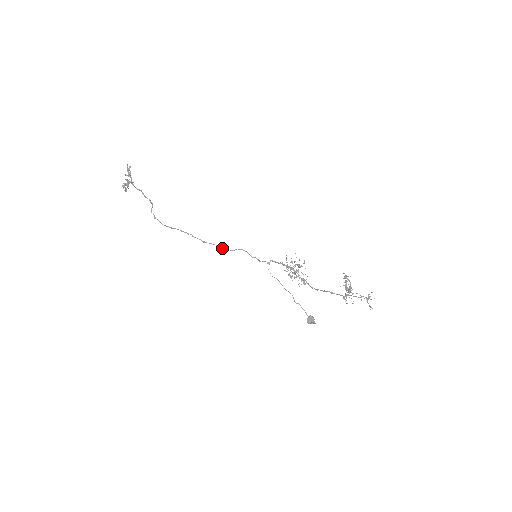
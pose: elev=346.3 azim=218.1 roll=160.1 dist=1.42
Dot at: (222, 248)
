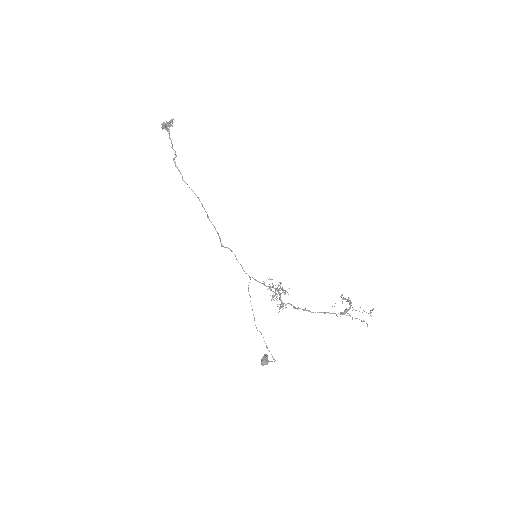
Dot at: occluded
